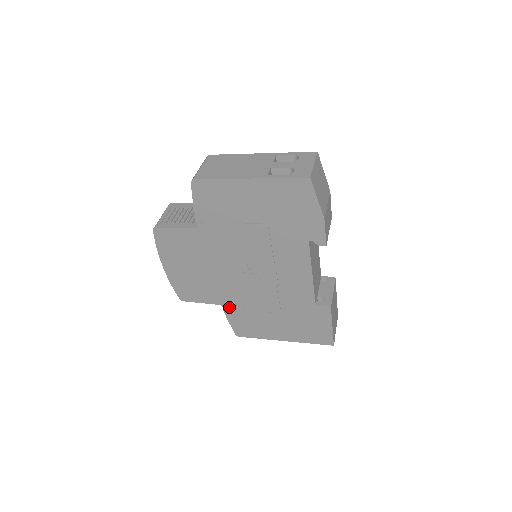
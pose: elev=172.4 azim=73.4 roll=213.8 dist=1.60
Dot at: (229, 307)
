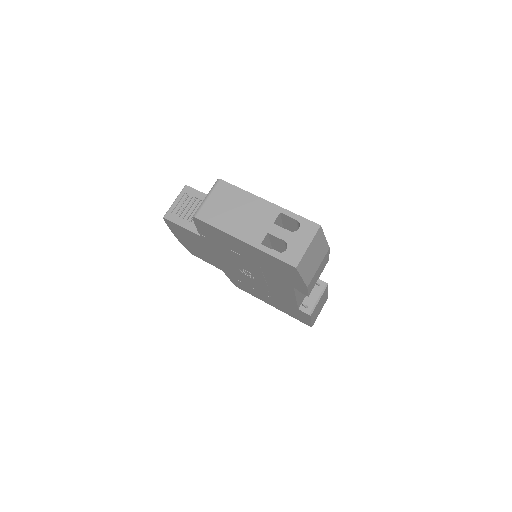
Dot at: (229, 275)
